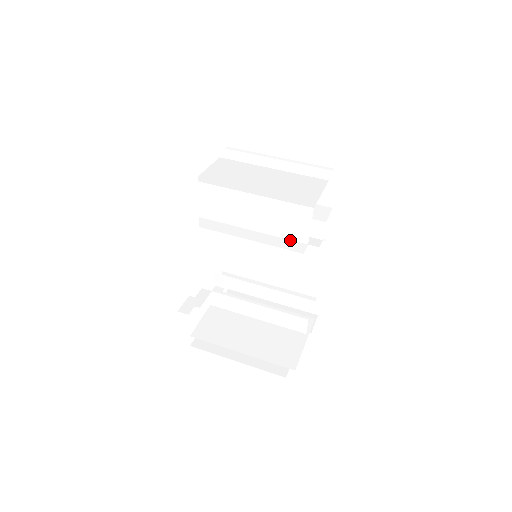
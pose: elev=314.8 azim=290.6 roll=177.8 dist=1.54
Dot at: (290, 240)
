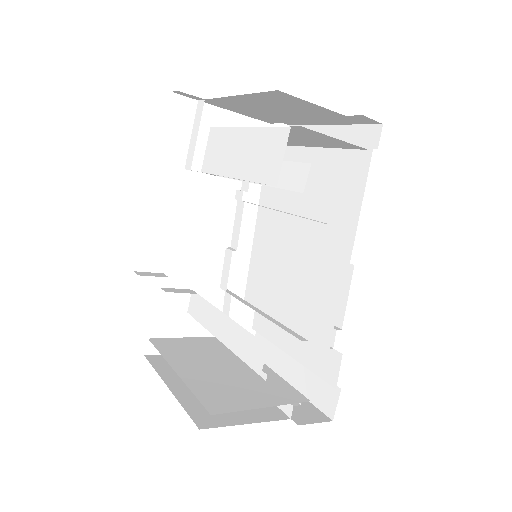
Dot at: (262, 183)
